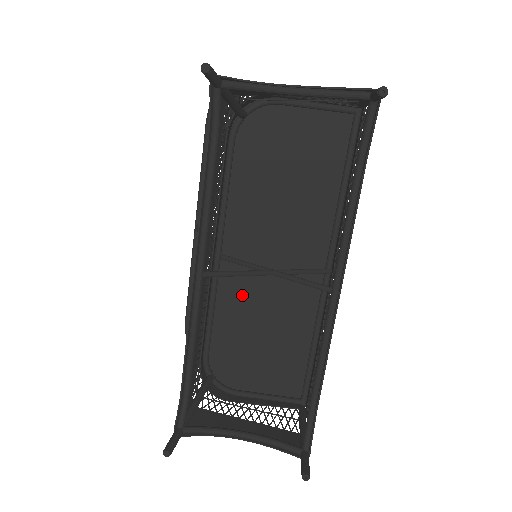
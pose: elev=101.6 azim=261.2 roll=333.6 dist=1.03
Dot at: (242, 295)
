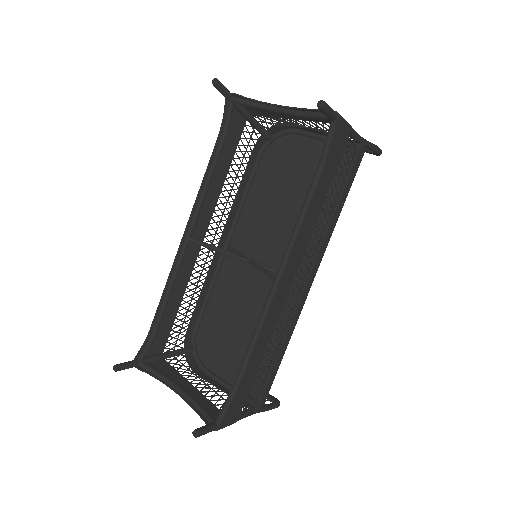
Dot at: (236, 285)
